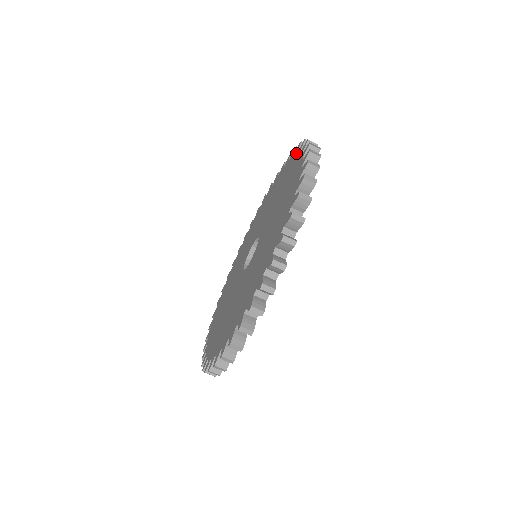
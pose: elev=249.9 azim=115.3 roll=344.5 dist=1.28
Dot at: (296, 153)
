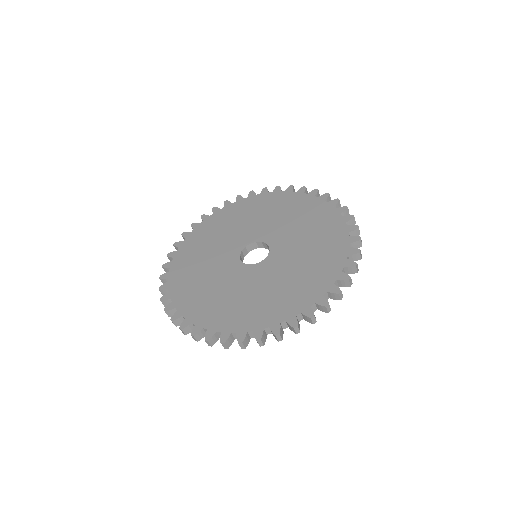
Dot at: (293, 192)
